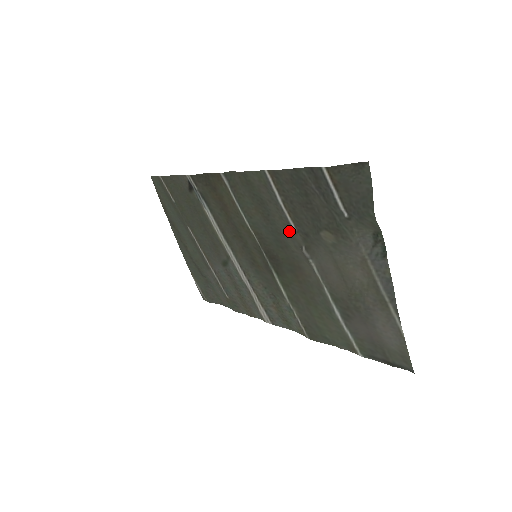
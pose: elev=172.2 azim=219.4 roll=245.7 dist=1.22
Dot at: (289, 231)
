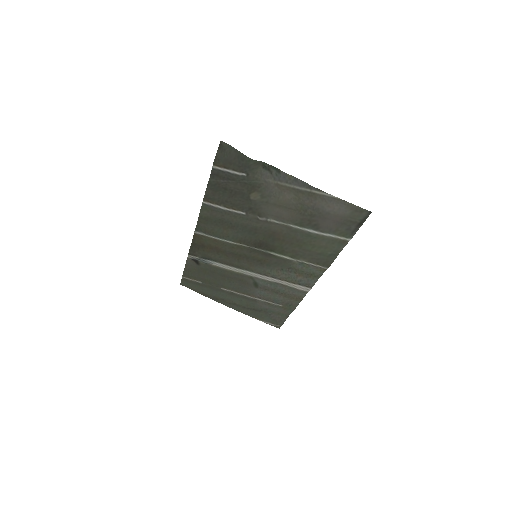
Dot at: (245, 218)
